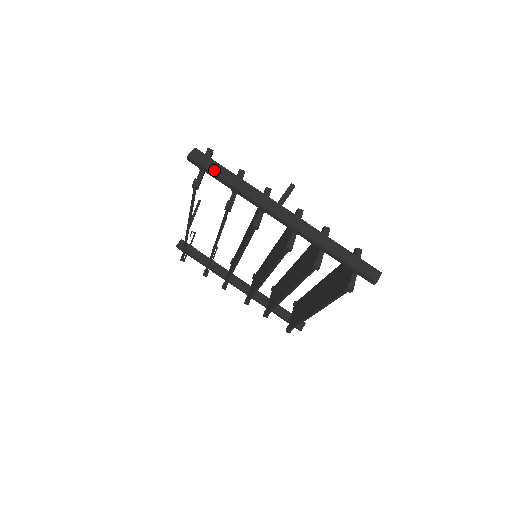
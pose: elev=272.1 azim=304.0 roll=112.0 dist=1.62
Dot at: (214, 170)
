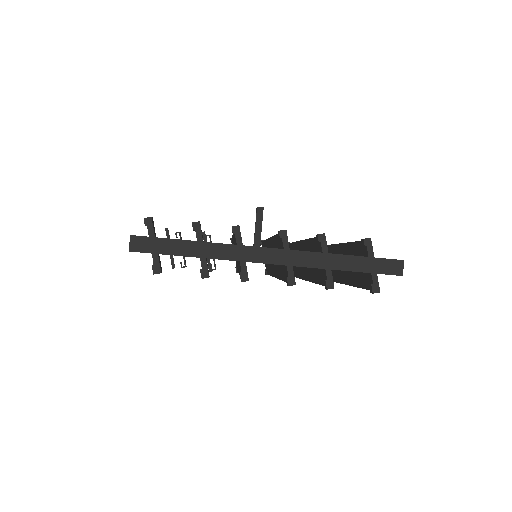
Dot at: (166, 250)
